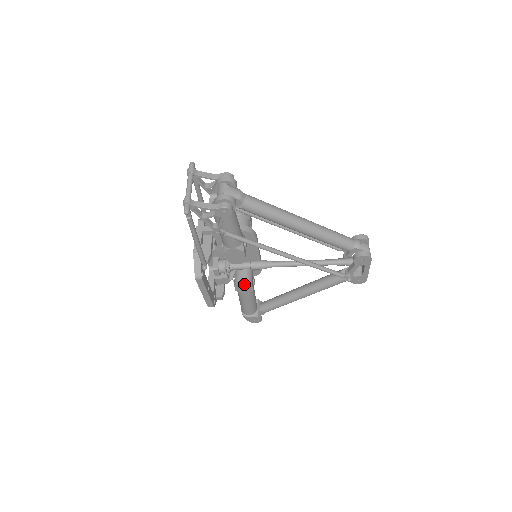
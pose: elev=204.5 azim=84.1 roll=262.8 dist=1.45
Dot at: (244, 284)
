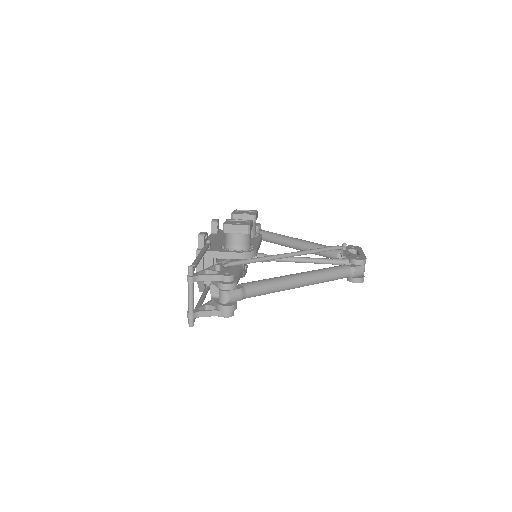
Dot at: occluded
